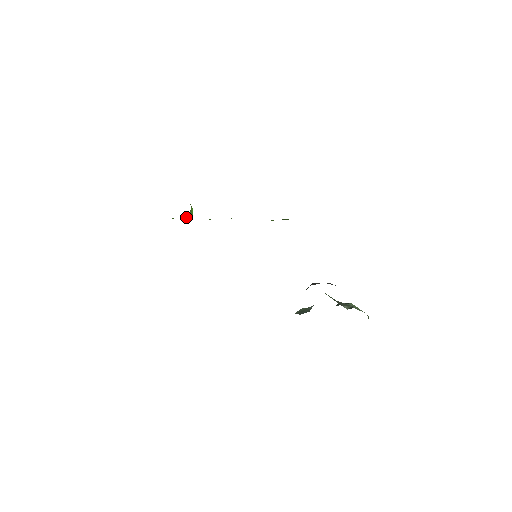
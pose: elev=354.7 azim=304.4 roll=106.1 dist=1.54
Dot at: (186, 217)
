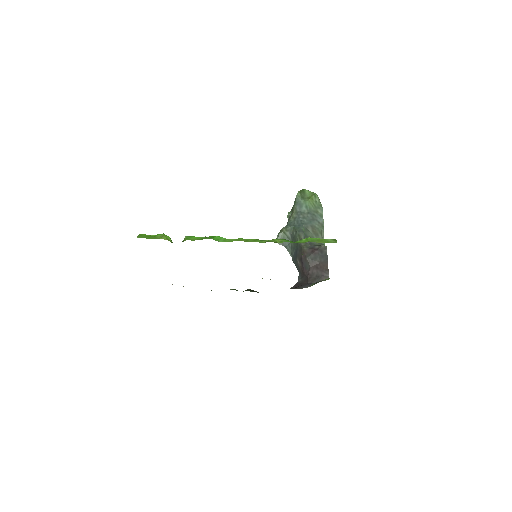
Dot at: occluded
